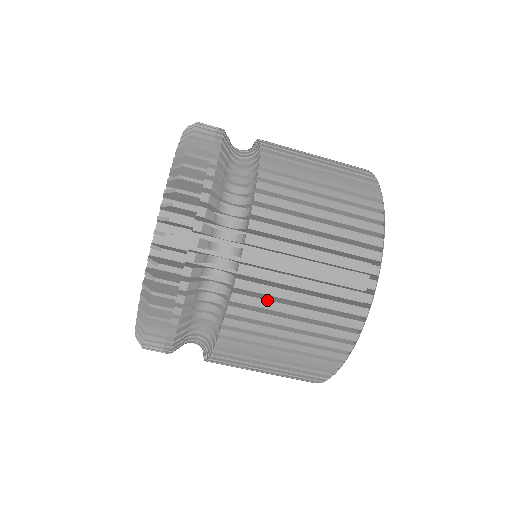
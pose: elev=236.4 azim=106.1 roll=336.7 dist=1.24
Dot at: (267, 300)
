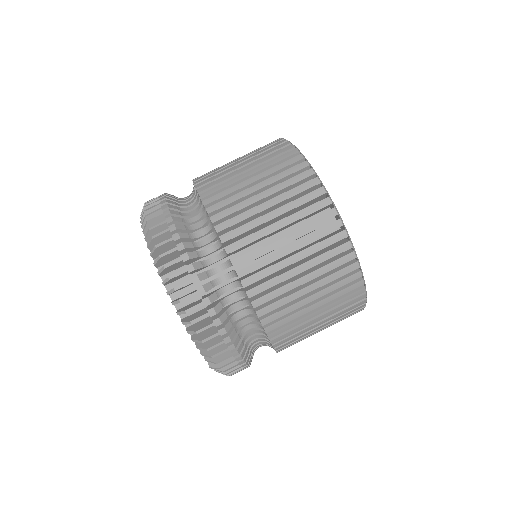
Dot at: (236, 205)
